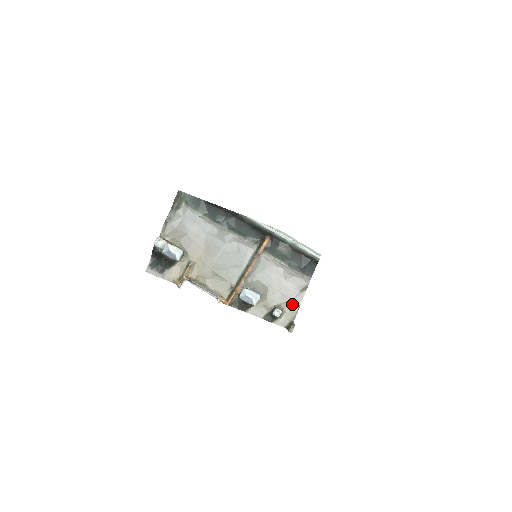
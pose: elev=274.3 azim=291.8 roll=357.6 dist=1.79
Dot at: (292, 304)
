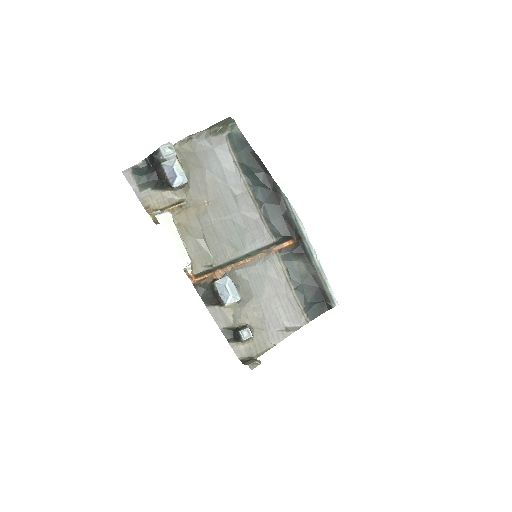
Dot at: (267, 337)
